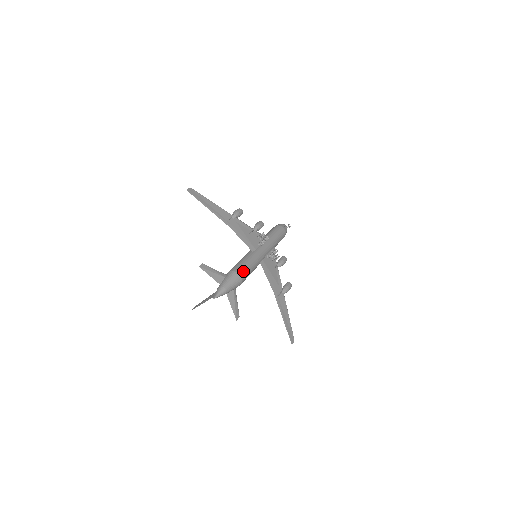
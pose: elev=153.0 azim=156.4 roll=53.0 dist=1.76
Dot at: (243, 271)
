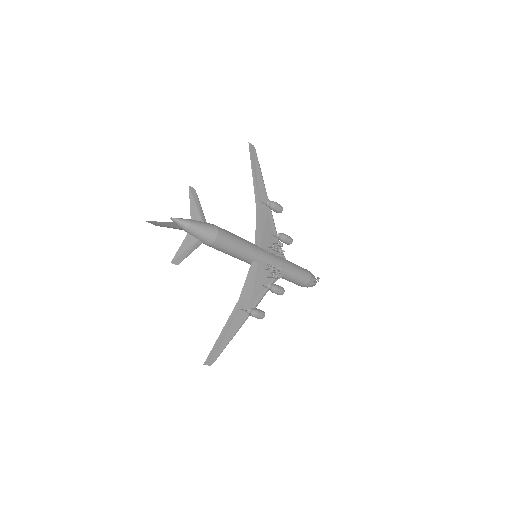
Dot at: (225, 236)
